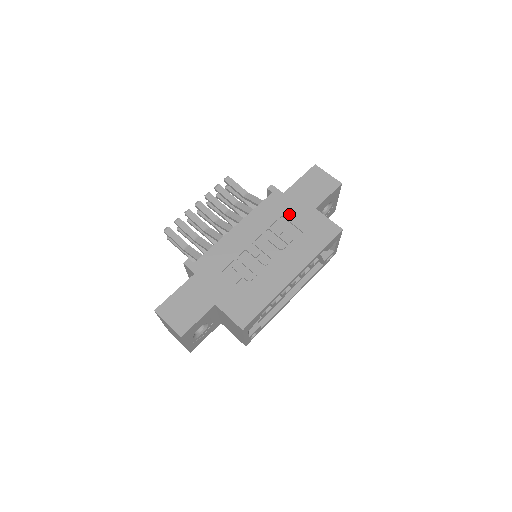
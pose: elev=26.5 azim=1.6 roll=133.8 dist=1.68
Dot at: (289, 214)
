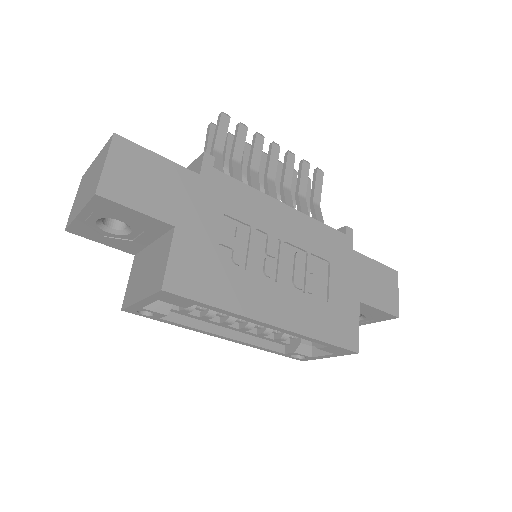
Dot at: (337, 270)
